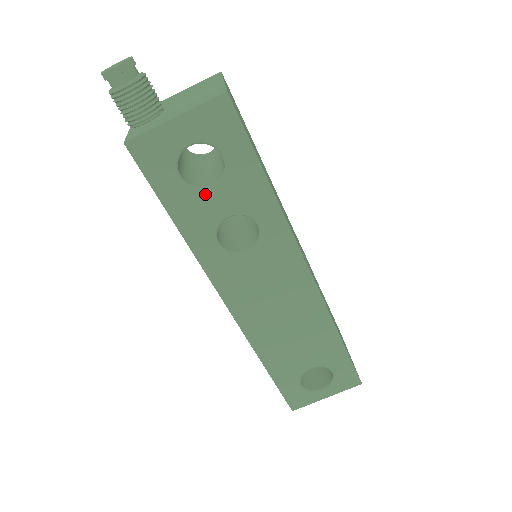
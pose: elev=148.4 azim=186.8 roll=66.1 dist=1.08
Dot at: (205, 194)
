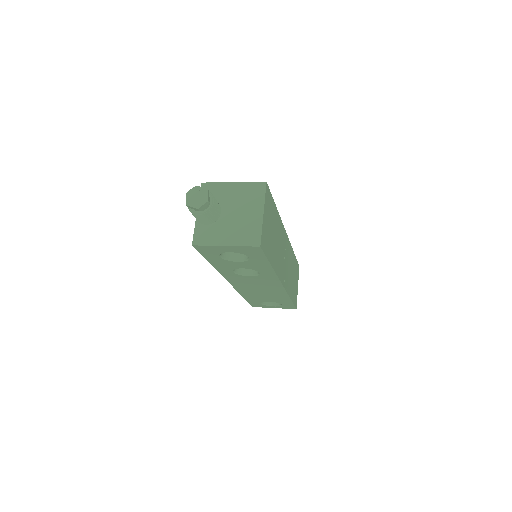
Dot at: (233, 262)
